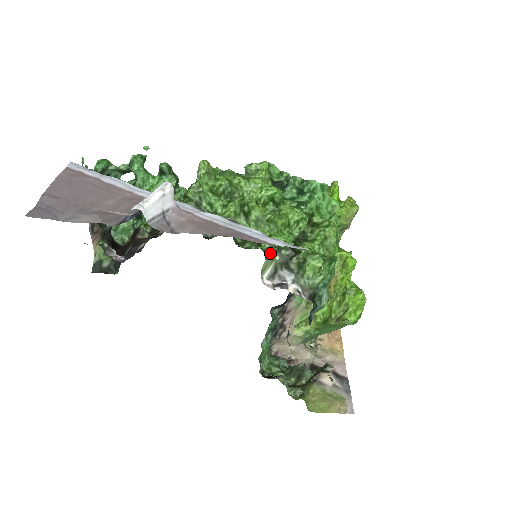
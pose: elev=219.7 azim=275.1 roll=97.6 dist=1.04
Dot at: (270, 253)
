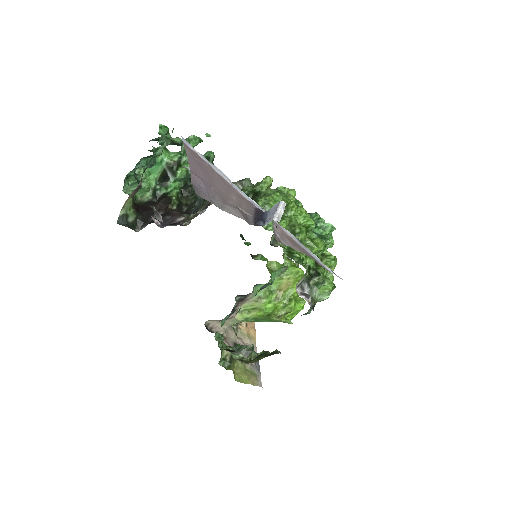
Dot at: (307, 270)
